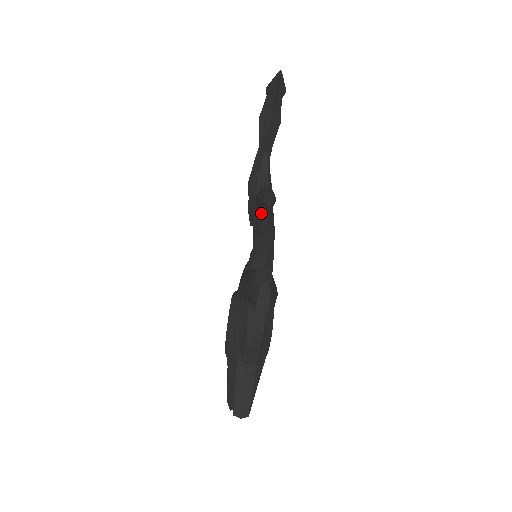
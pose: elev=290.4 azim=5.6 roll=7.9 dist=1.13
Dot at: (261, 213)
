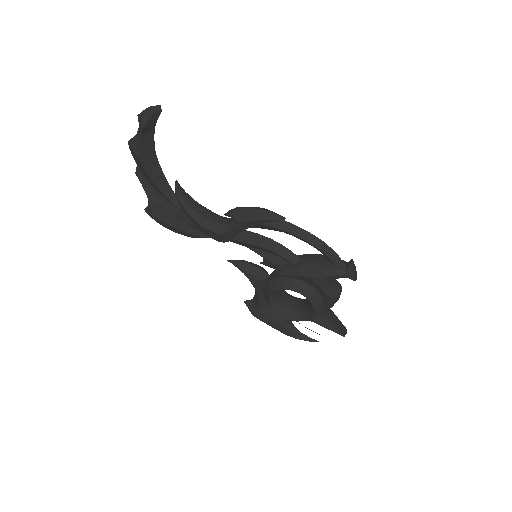
Dot at: (281, 228)
